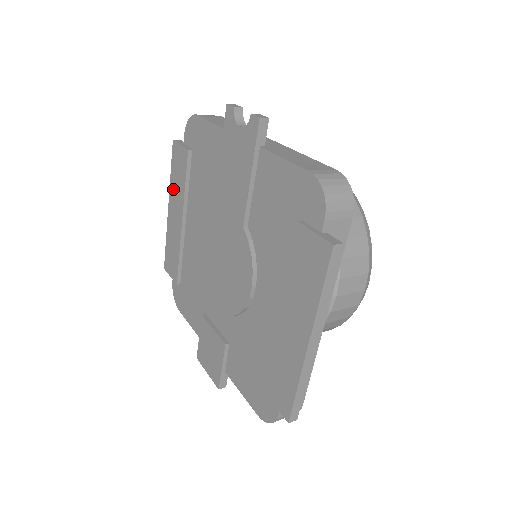
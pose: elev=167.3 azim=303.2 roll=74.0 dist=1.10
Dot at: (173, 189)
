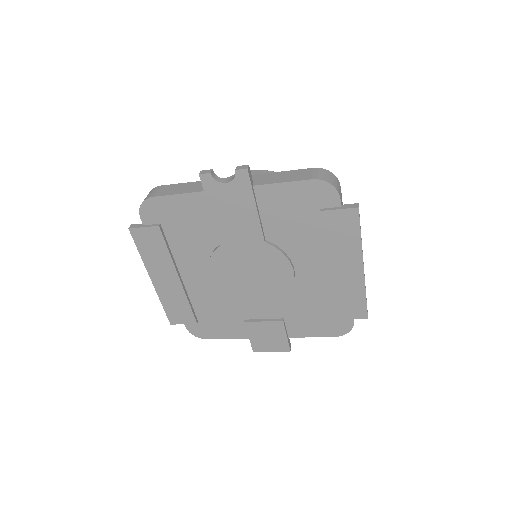
Dot at: (151, 263)
